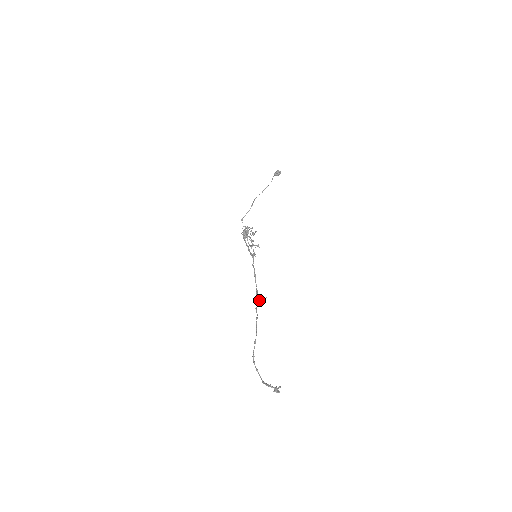
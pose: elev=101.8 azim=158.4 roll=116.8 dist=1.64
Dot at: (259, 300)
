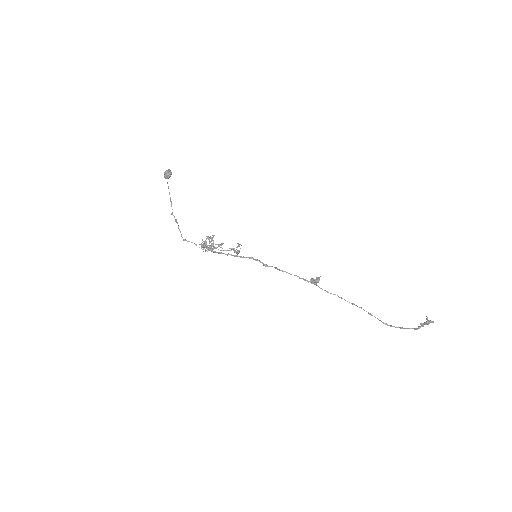
Dot at: (316, 283)
